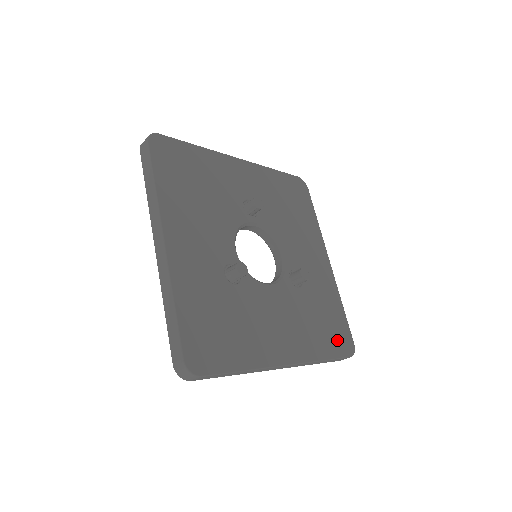
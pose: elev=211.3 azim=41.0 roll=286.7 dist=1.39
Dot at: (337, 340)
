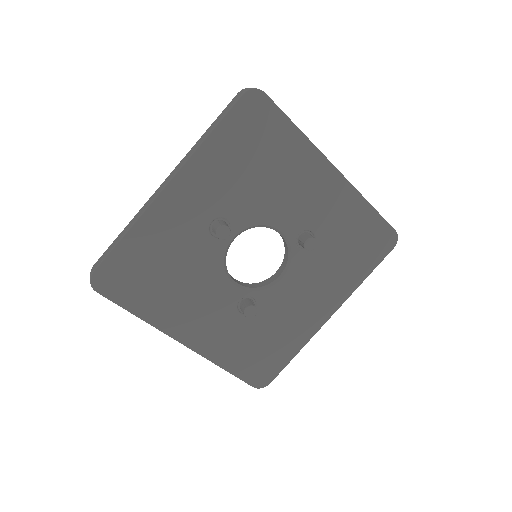
Dot at: (373, 249)
